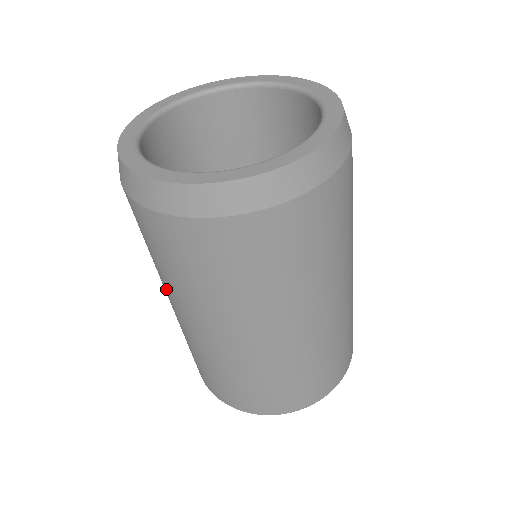
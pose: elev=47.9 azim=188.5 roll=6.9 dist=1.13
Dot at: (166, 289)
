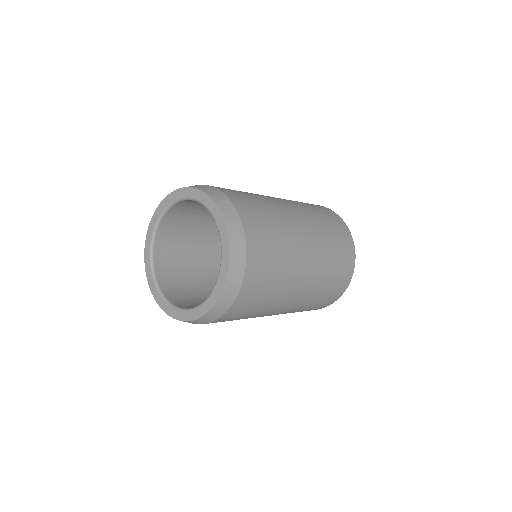
Dot at: occluded
